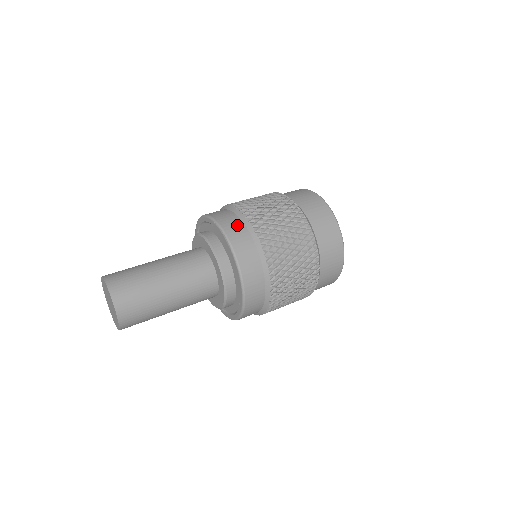
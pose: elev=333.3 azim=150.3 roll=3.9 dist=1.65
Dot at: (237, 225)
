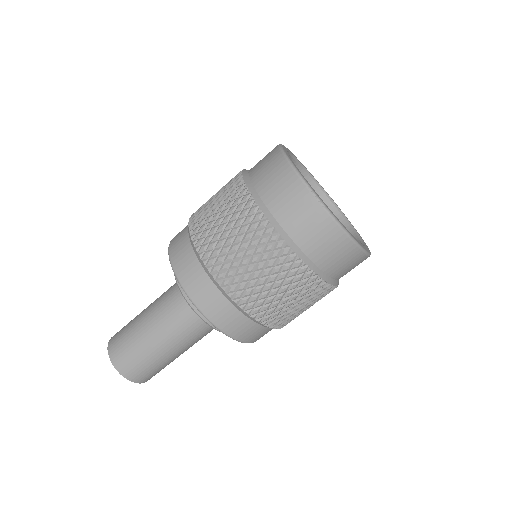
Dot at: (199, 279)
